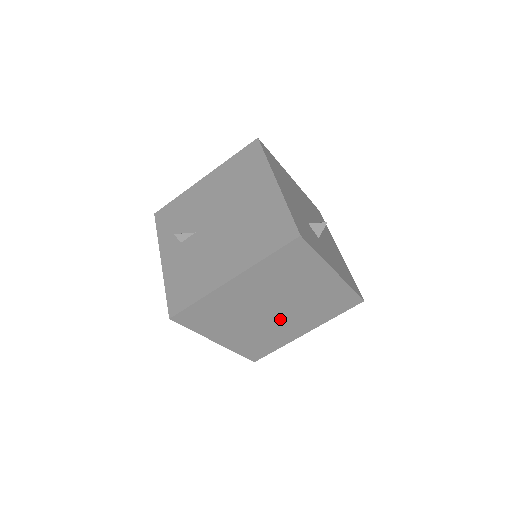
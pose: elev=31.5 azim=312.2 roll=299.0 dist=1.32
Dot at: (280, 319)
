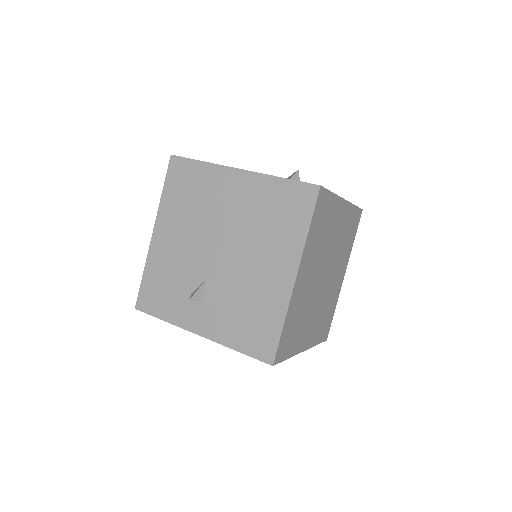
Dot at: (329, 281)
